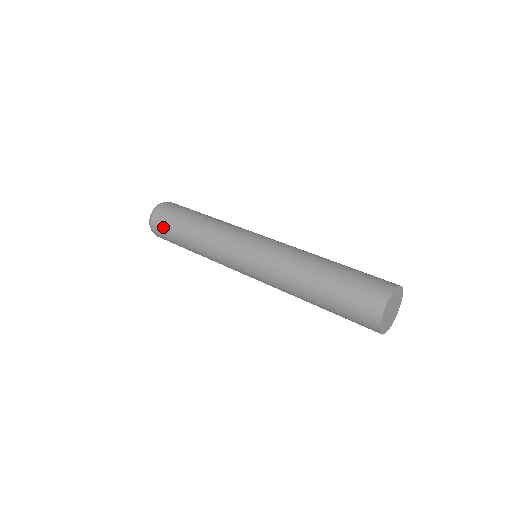
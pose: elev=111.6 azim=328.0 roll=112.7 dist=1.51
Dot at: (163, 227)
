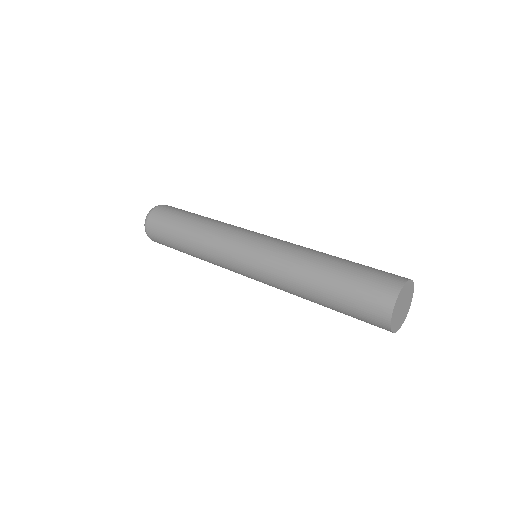
Dot at: (163, 217)
